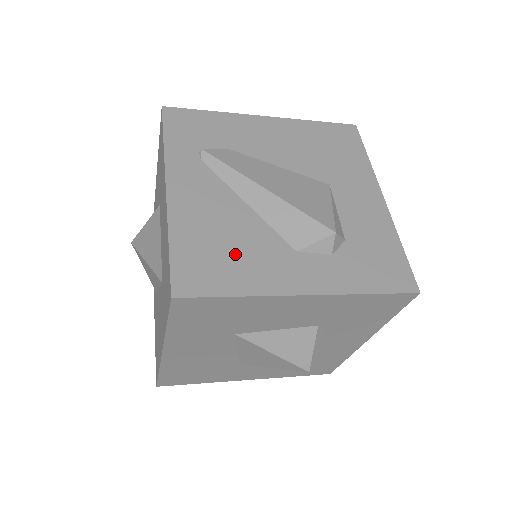
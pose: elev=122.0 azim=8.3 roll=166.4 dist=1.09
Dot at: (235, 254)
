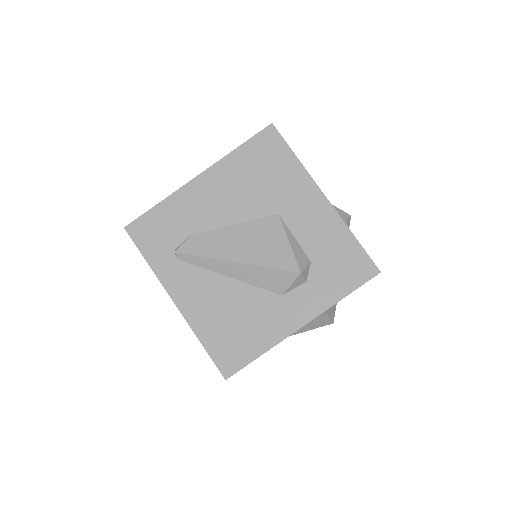
Dot at: (244, 325)
